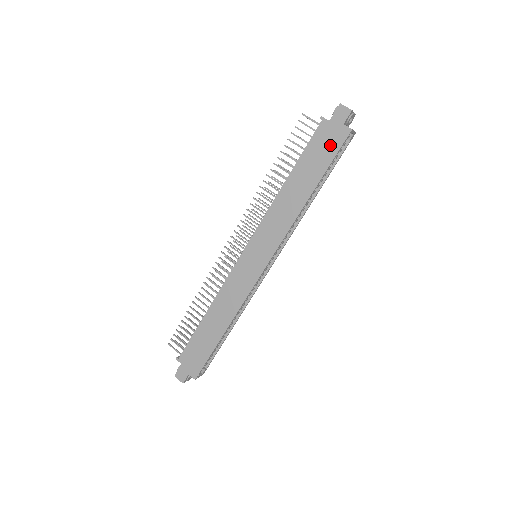
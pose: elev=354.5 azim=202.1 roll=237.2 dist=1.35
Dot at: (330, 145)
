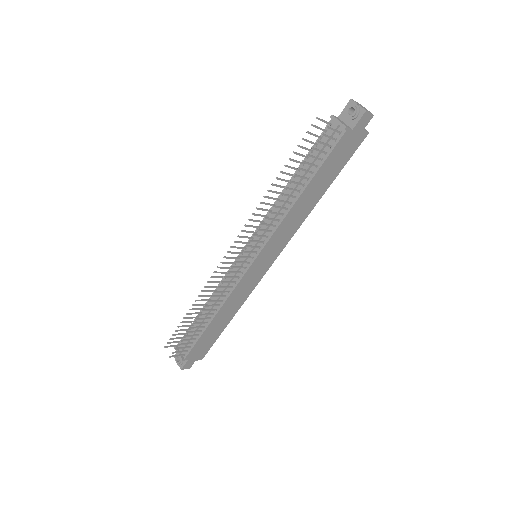
Dot at: (348, 151)
